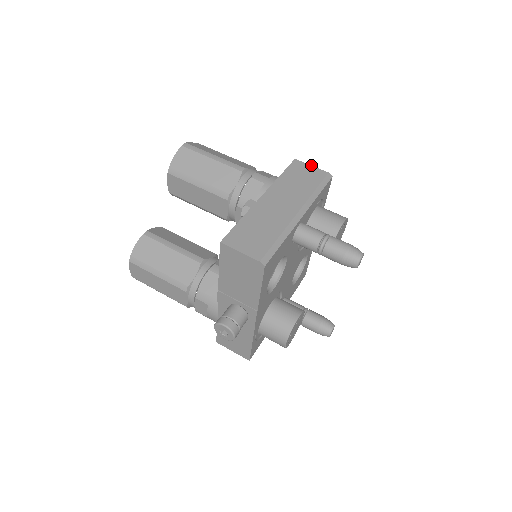
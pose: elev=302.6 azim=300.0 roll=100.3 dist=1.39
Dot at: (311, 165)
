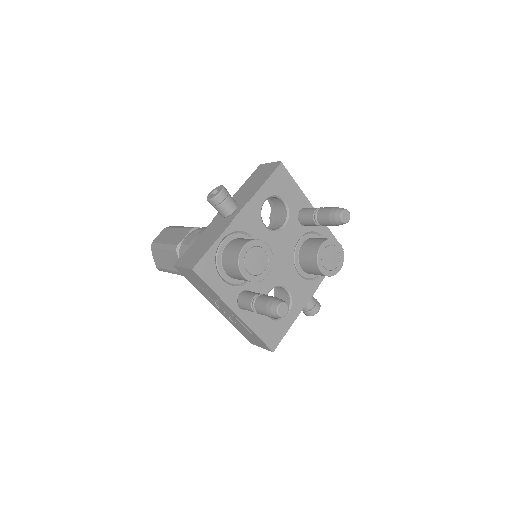
Dot at: occluded
